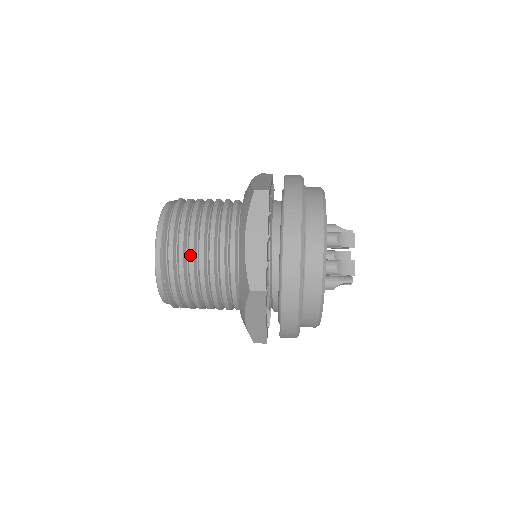
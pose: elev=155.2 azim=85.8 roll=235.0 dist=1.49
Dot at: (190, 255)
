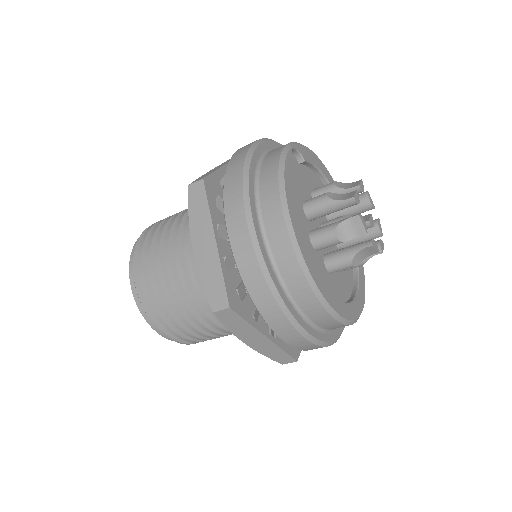
Dot at: (164, 223)
